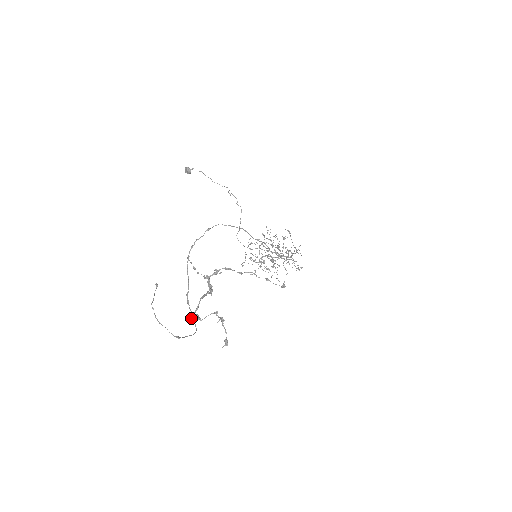
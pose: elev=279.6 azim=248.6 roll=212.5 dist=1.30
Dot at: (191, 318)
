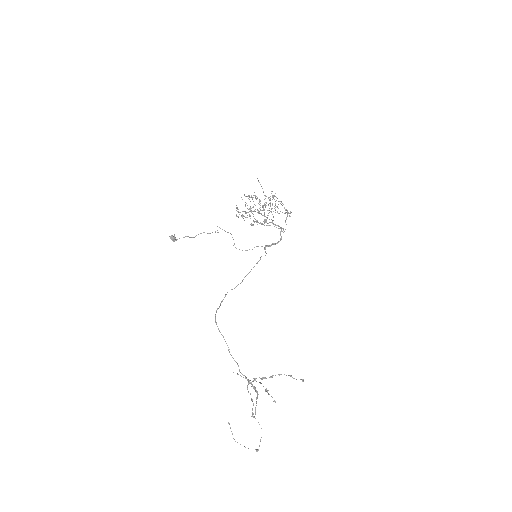
Dot at: occluded
